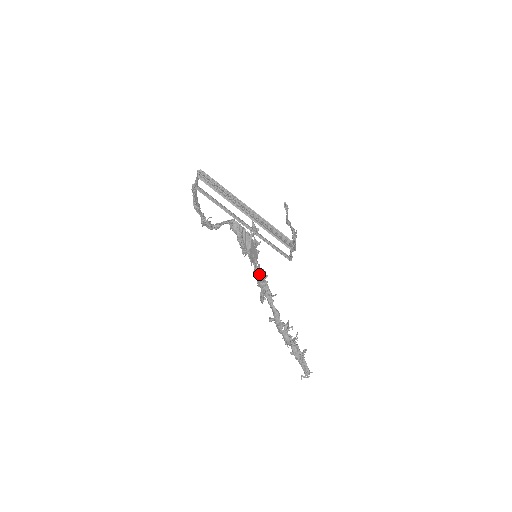
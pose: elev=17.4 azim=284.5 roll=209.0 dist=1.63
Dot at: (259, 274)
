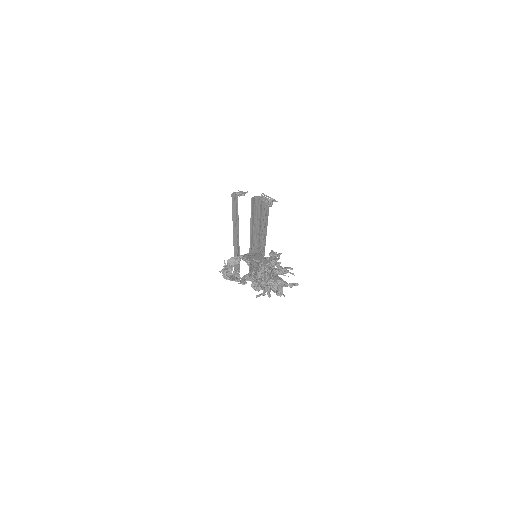
Dot at: occluded
